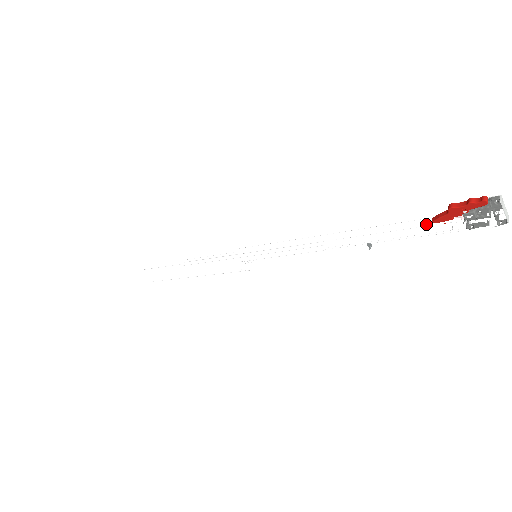
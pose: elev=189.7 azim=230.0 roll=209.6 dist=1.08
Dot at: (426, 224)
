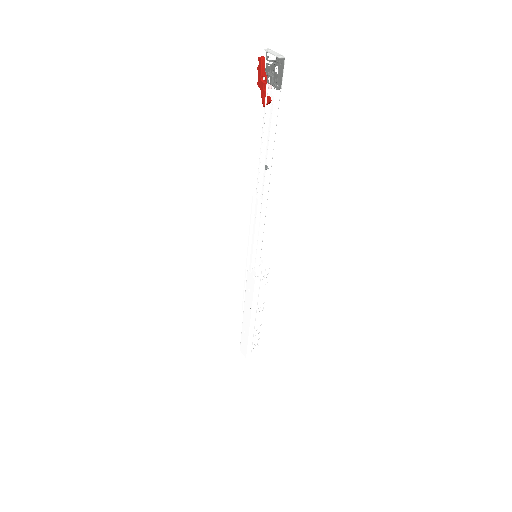
Dot at: (264, 112)
